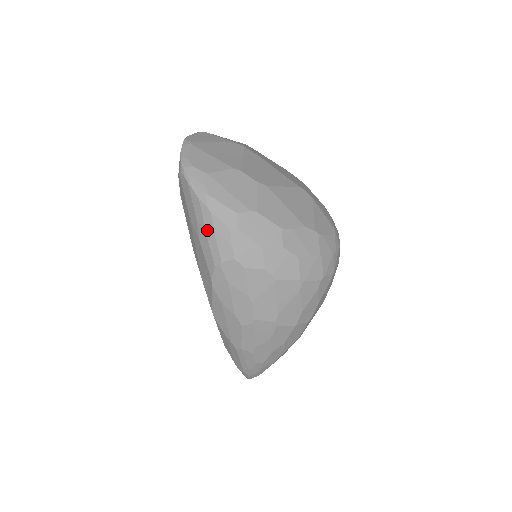
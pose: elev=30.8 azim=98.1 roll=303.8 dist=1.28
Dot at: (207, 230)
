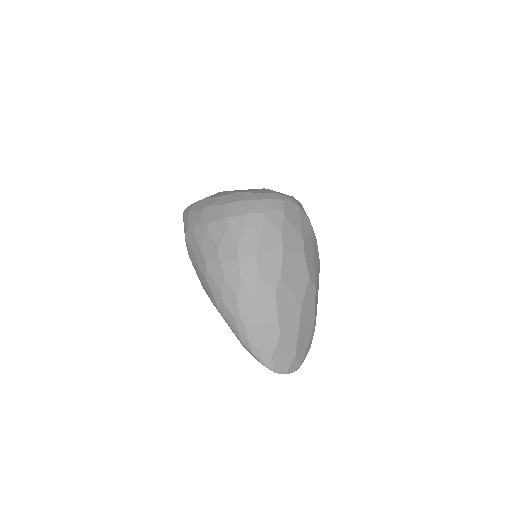
Dot at: occluded
